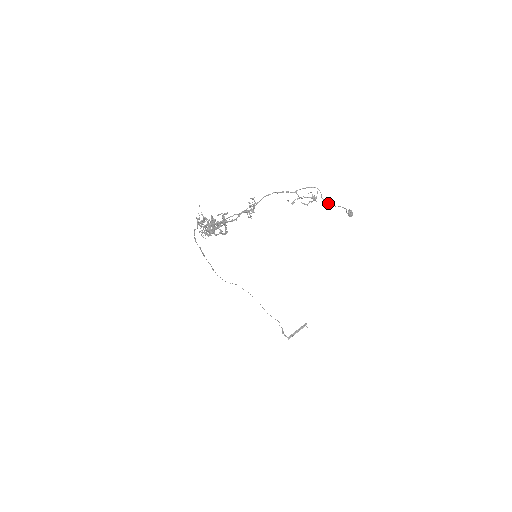
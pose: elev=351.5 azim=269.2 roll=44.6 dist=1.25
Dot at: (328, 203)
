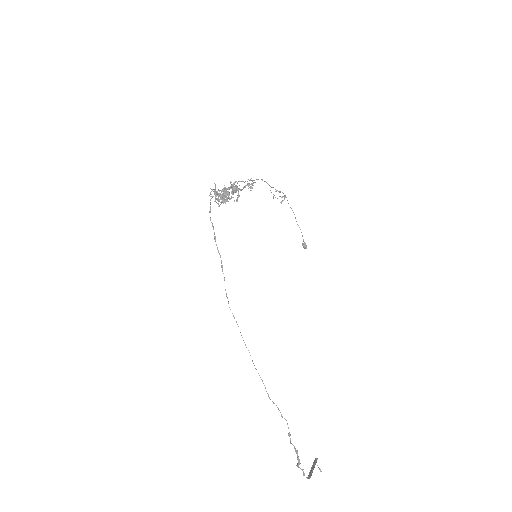
Dot at: occluded
